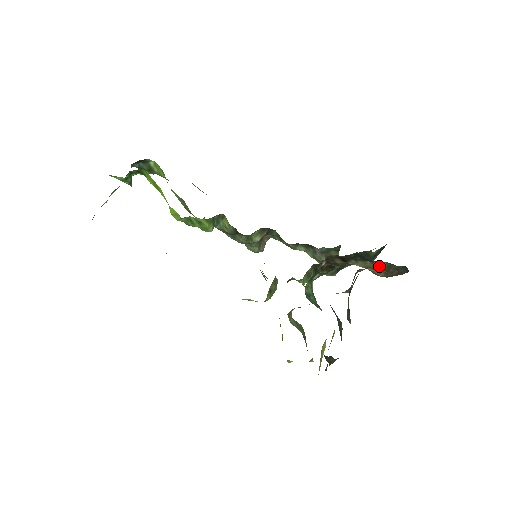
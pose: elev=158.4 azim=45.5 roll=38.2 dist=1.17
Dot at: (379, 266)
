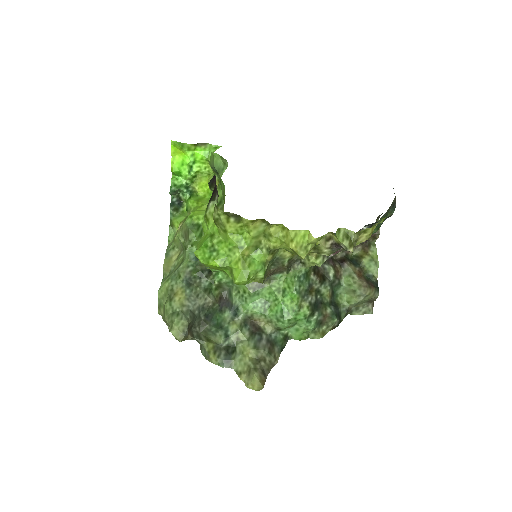
Dot at: (362, 276)
